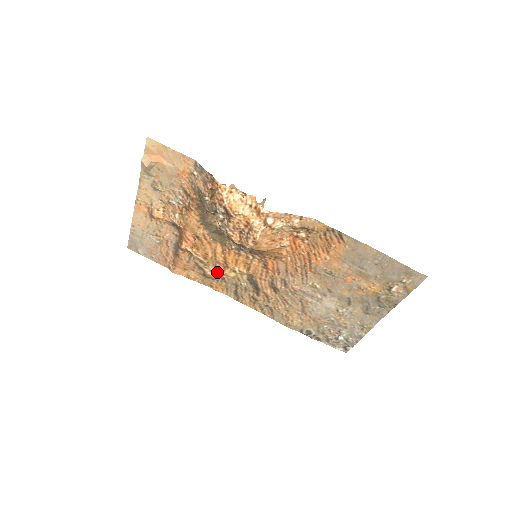
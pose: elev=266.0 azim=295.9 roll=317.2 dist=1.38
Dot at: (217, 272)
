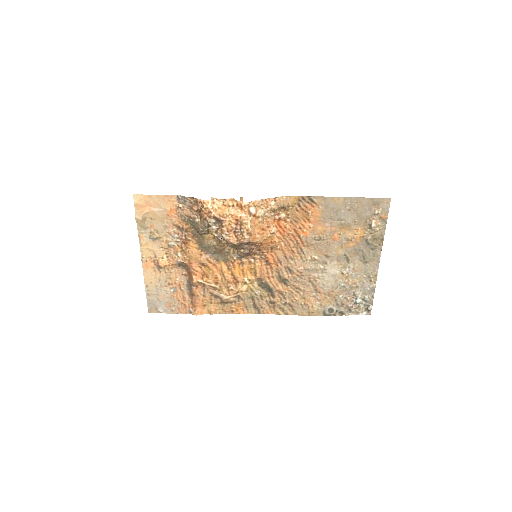
Dot at: (231, 292)
